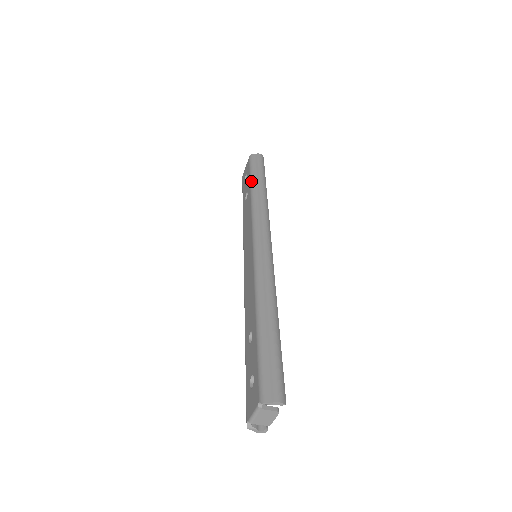
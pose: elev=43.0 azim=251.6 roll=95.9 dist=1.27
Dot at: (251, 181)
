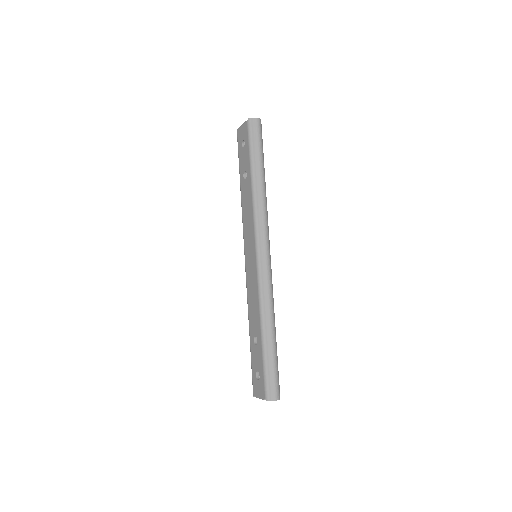
Dot at: (251, 166)
